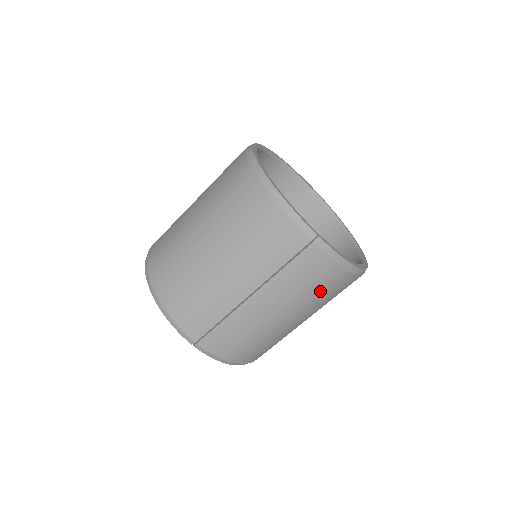
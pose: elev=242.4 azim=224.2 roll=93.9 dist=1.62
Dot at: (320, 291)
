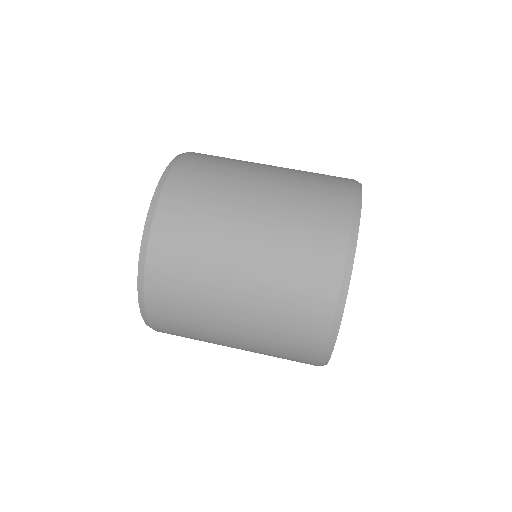
Dot at: (316, 183)
